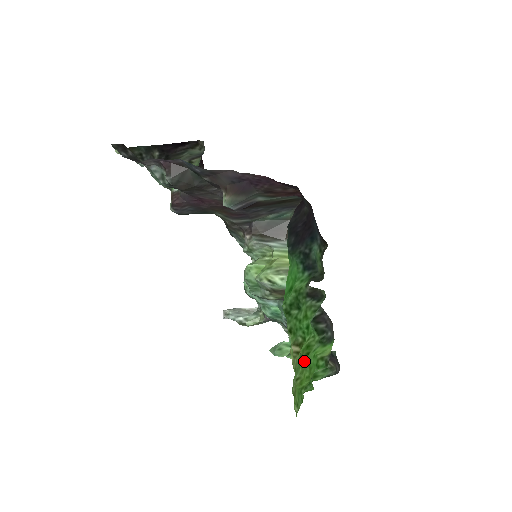
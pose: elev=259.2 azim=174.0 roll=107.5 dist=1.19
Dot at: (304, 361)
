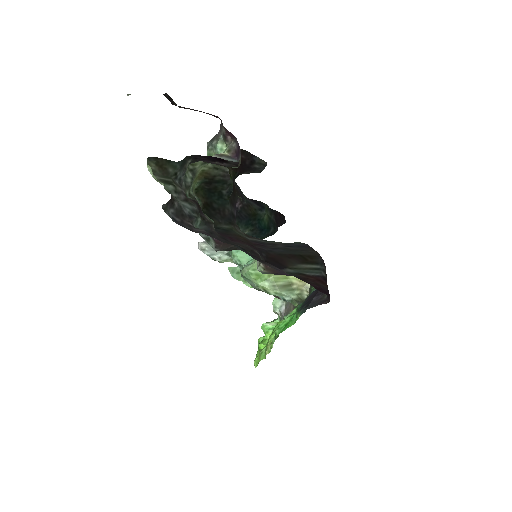
Dot at: occluded
